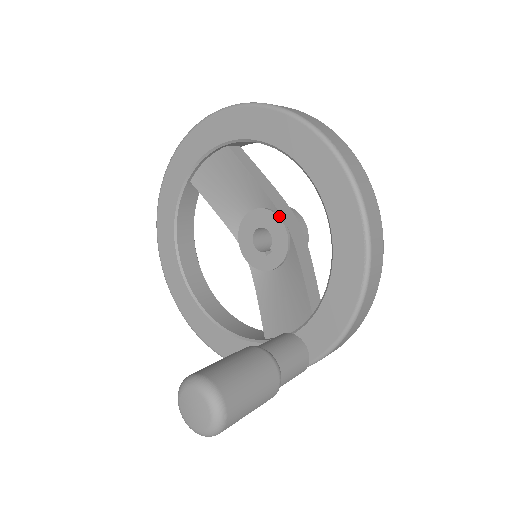
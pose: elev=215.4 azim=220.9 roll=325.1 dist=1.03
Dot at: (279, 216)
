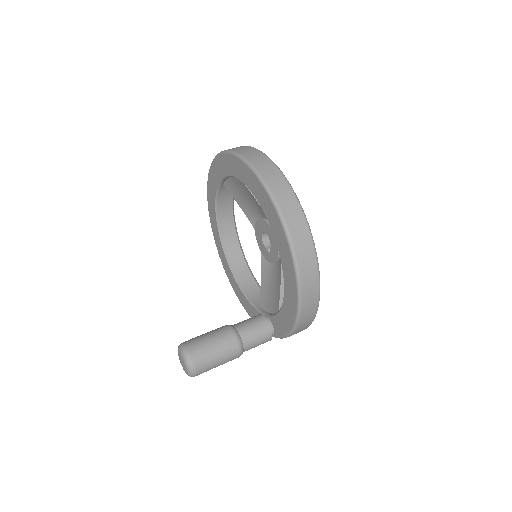
Dot at: occluded
